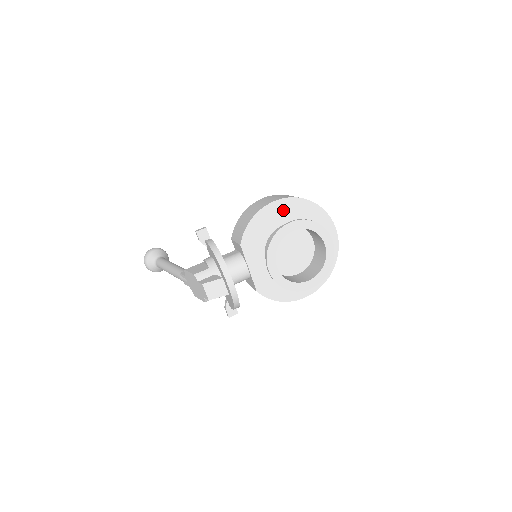
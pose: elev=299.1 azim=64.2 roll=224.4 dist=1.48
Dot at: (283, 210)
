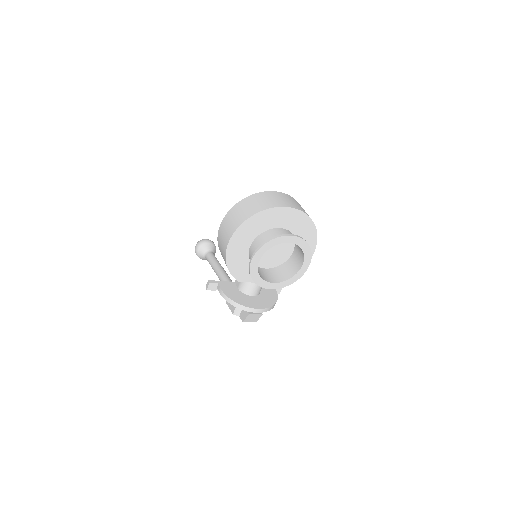
Dot at: (239, 242)
